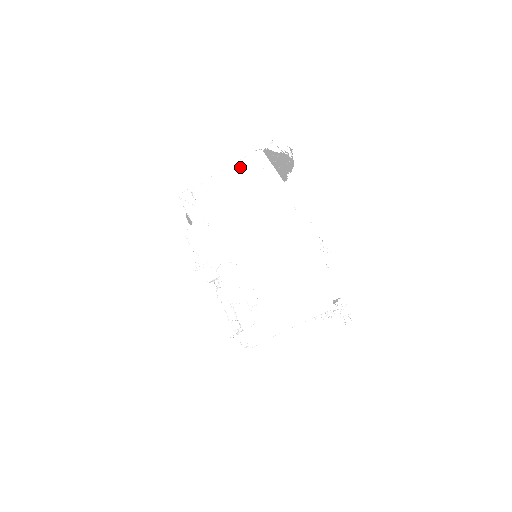
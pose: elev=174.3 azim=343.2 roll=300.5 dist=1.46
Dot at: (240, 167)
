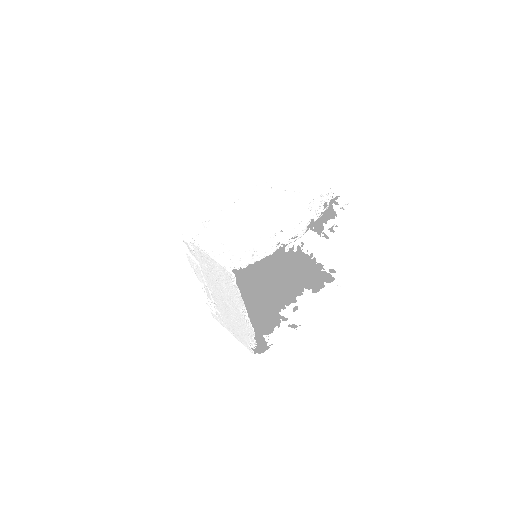
Dot at: (220, 267)
